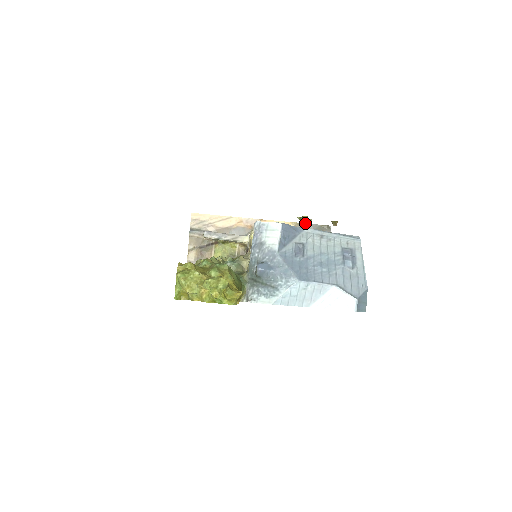
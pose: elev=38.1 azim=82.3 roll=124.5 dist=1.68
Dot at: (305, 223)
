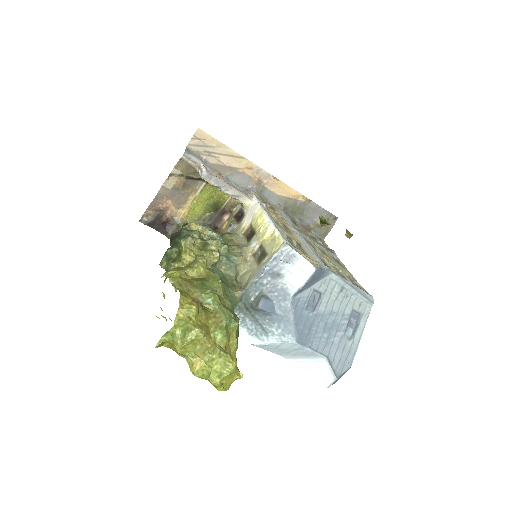
Dot at: (322, 223)
